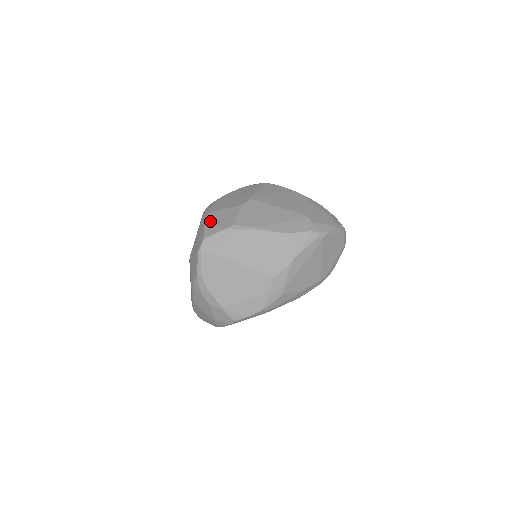
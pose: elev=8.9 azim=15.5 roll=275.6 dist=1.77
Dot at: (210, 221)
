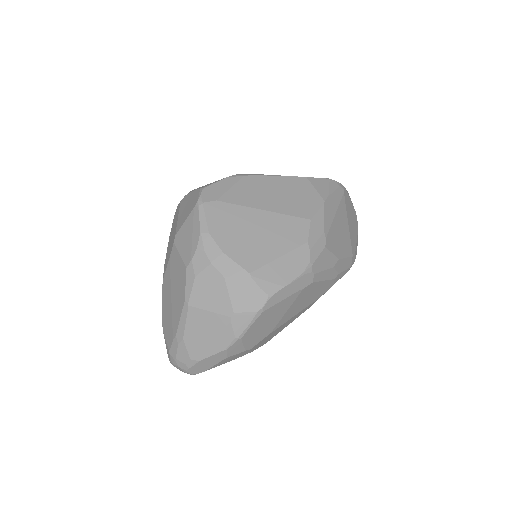
Dot at: (199, 187)
